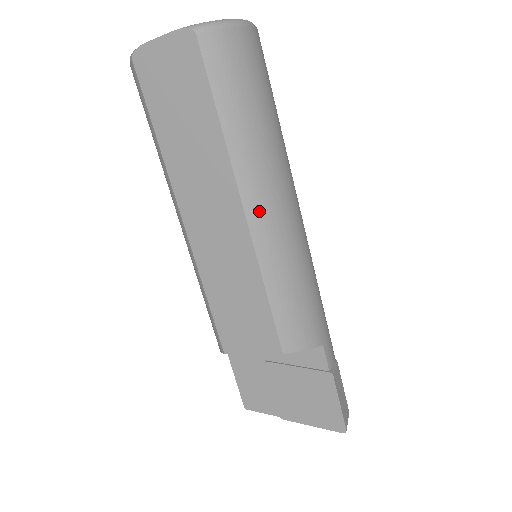
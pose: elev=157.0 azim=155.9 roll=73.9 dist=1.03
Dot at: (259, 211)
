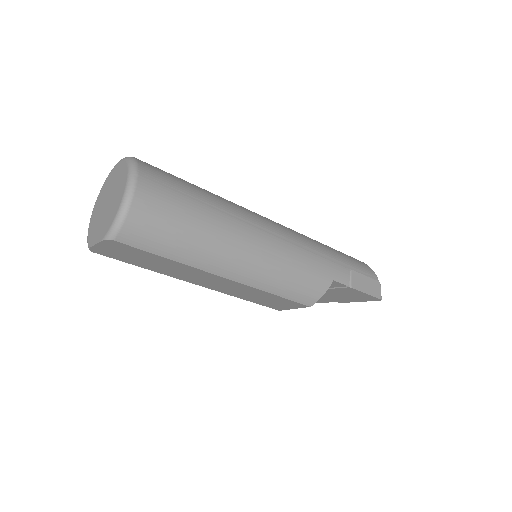
Dot at: (236, 272)
